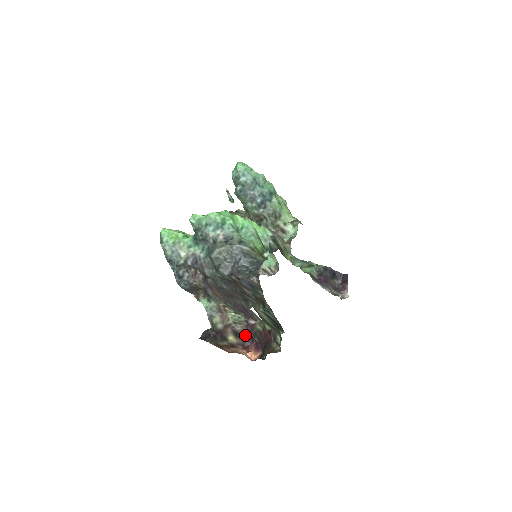
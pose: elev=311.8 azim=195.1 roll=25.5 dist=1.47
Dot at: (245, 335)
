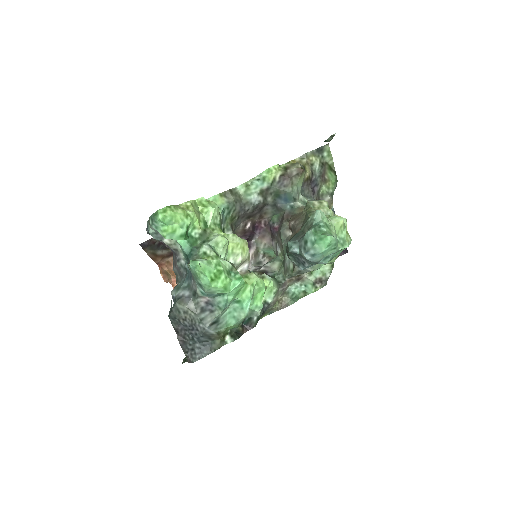
Dot at: occluded
